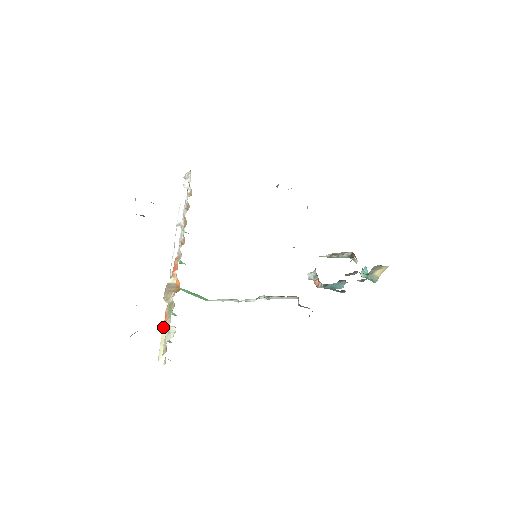
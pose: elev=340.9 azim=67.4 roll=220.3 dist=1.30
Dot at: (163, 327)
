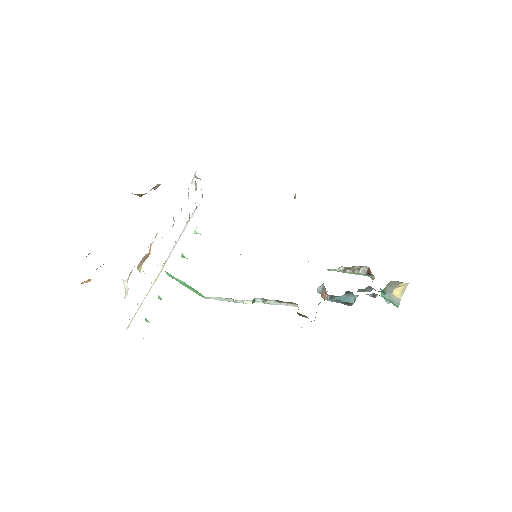
Dot at: (141, 303)
